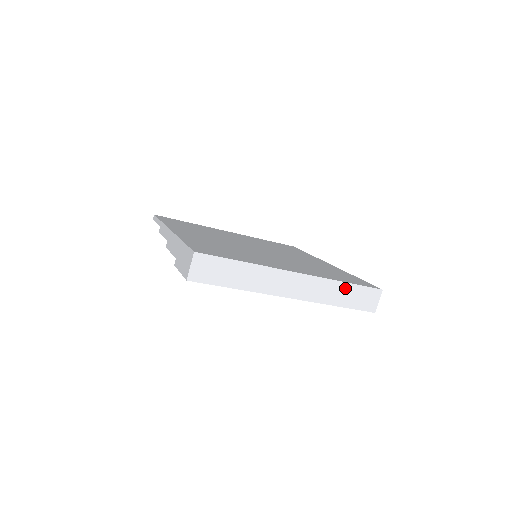
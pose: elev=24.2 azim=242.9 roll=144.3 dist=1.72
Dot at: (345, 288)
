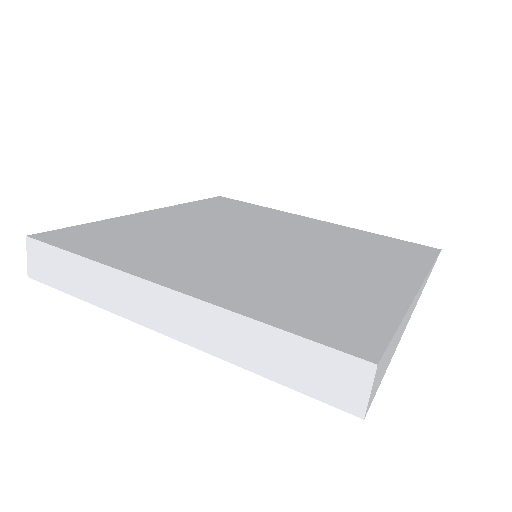
Dot at: (270, 338)
